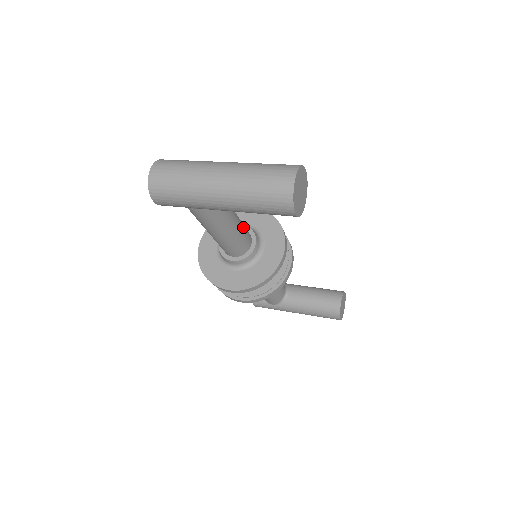
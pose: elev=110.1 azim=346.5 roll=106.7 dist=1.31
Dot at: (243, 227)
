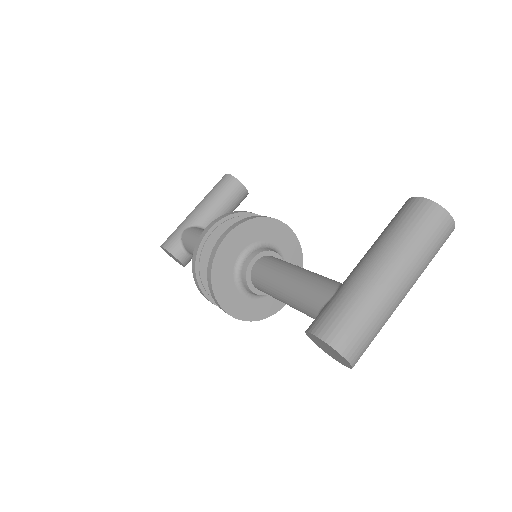
Dot at: (292, 264)
